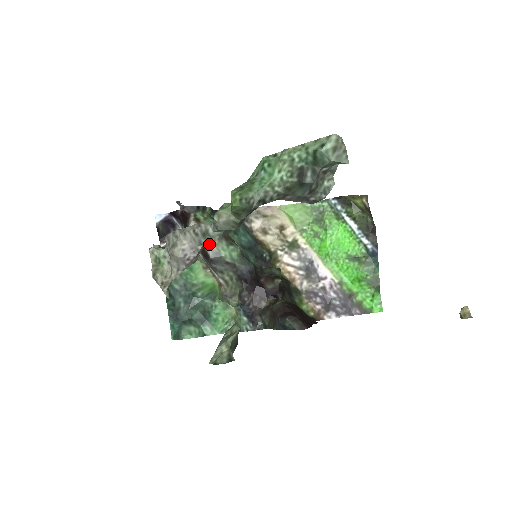
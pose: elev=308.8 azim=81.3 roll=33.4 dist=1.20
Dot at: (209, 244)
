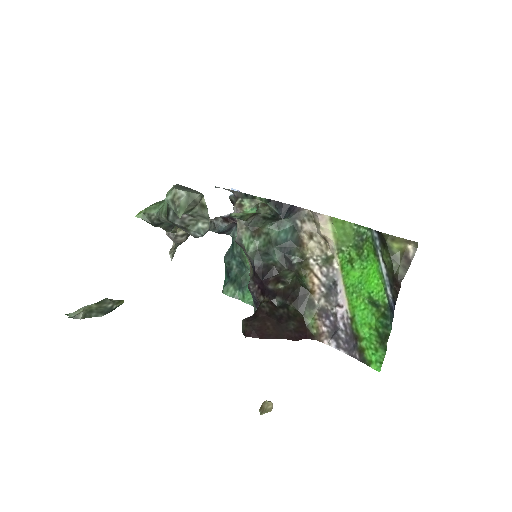
Dot at: (238, 229)
